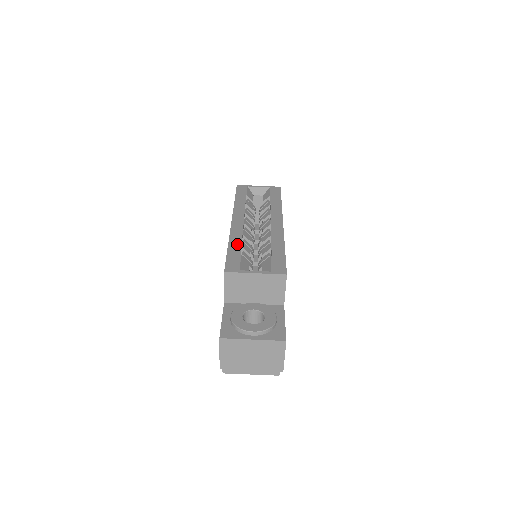
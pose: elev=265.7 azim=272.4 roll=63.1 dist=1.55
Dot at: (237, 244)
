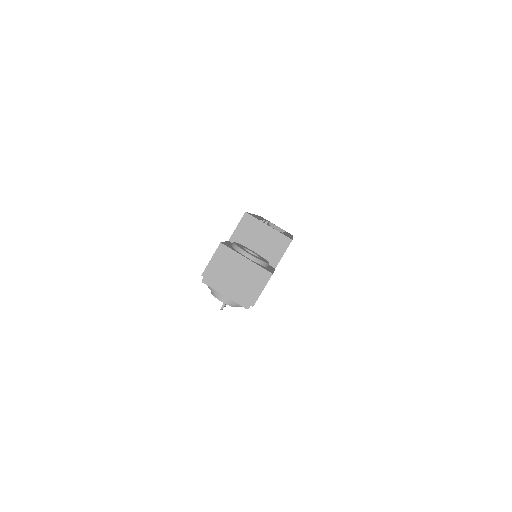
Dot at: (257, 217)
